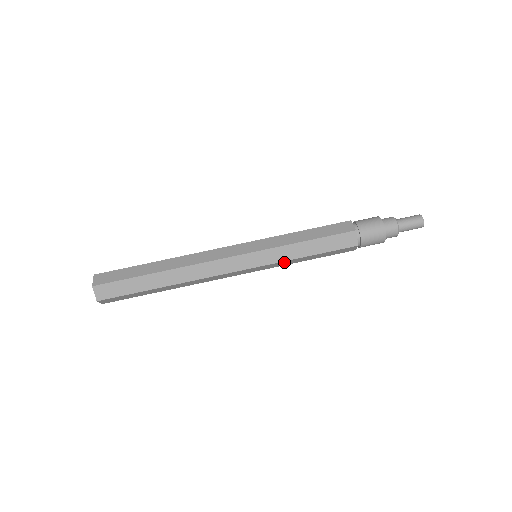
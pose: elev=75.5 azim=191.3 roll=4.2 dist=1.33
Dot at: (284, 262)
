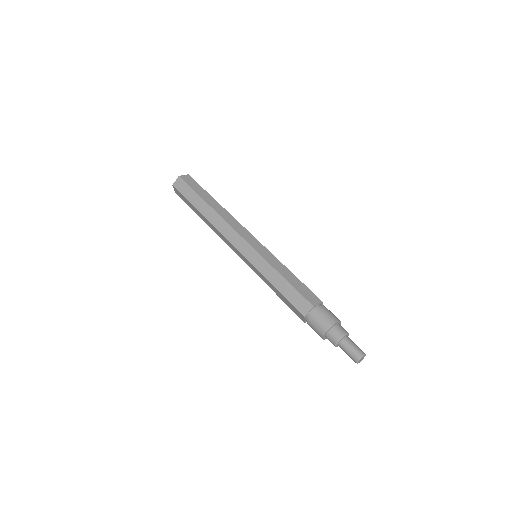
Dot at: (261, 275)
